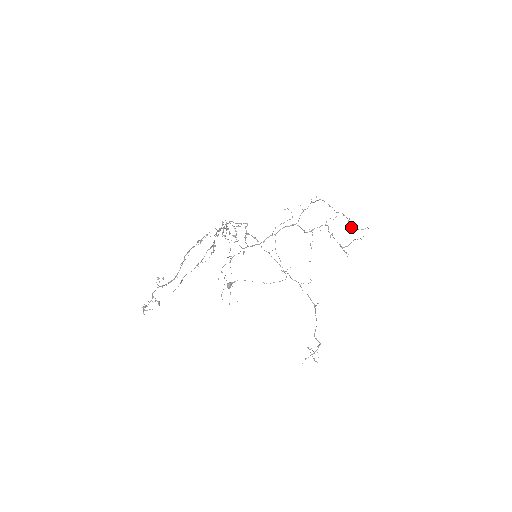
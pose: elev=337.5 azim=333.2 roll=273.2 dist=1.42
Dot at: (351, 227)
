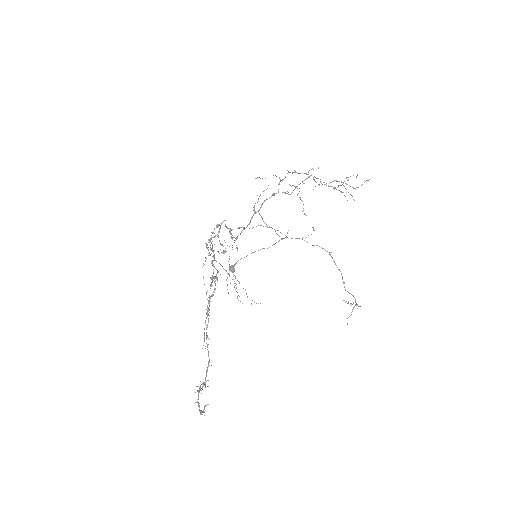
Dot at: occluded
